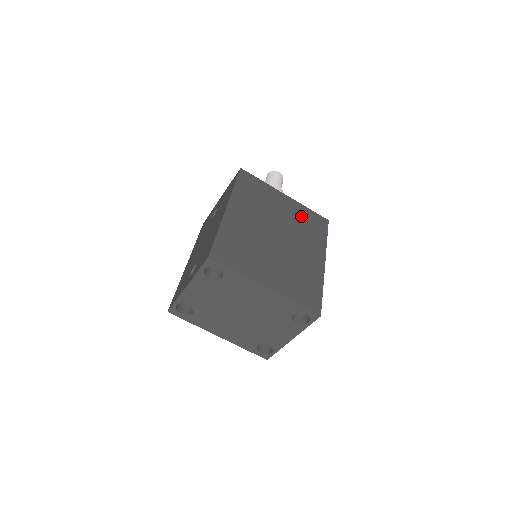
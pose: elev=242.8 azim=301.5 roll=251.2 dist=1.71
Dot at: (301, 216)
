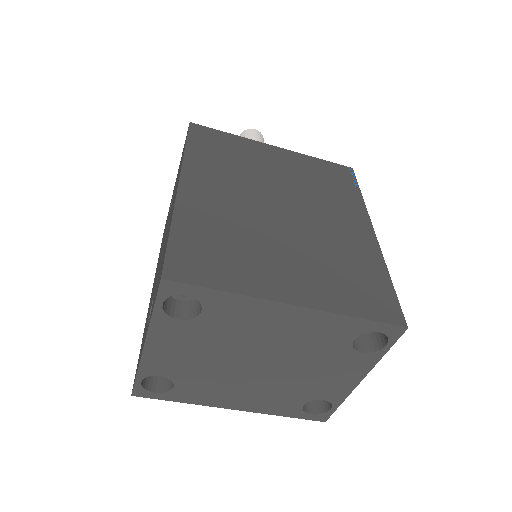
Dot at: (309, 171)
